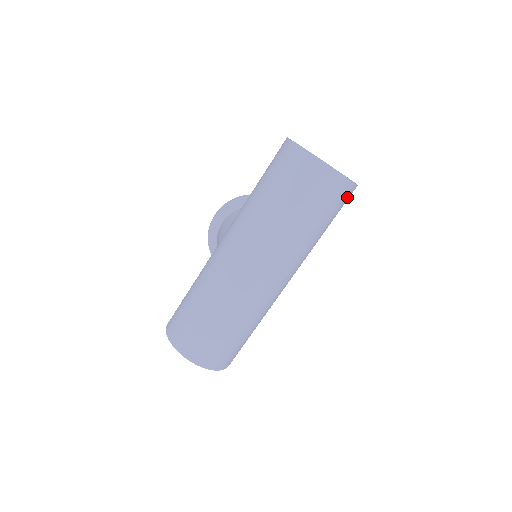
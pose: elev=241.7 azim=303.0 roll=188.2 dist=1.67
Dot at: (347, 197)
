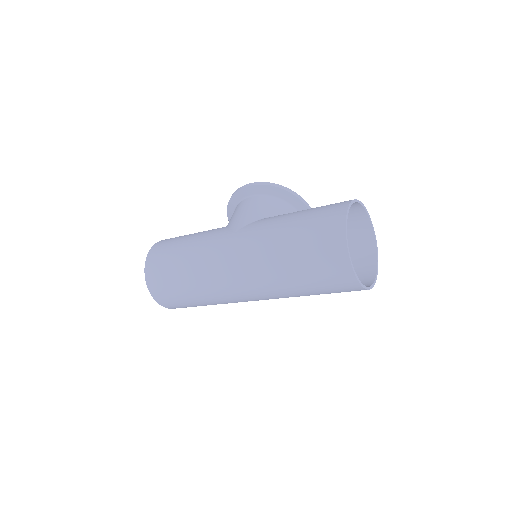
Dot at: occluded
